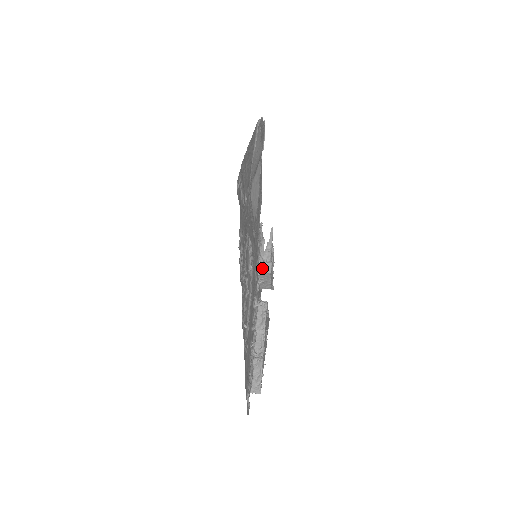
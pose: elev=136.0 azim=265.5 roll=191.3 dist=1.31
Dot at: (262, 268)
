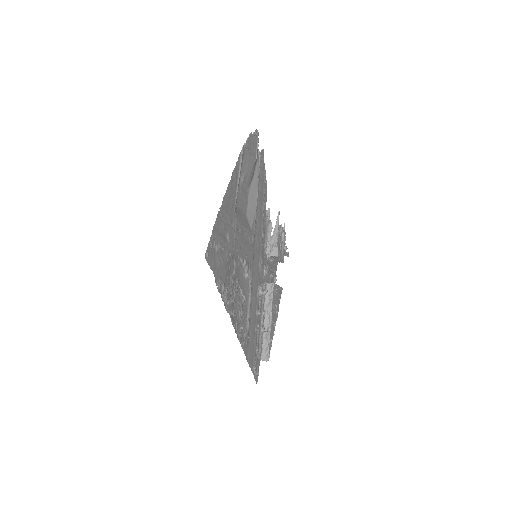
Dot at: (269, 253)
